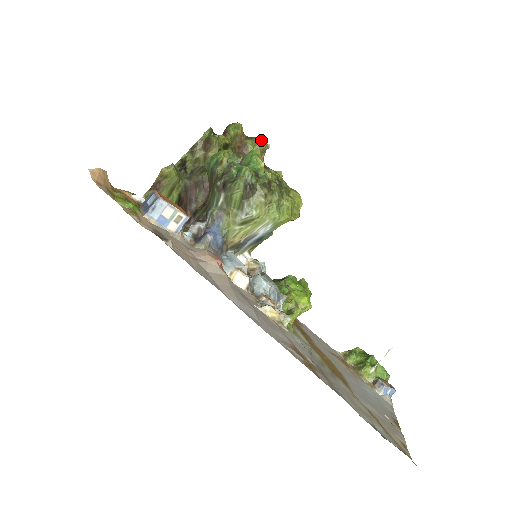
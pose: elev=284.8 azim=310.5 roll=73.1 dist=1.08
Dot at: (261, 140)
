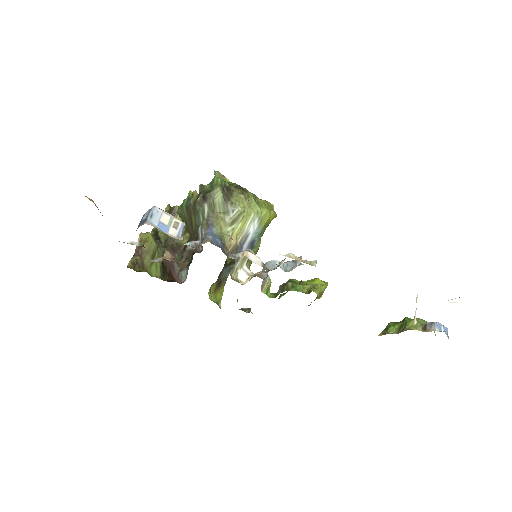
Dot at: (218, 172)
